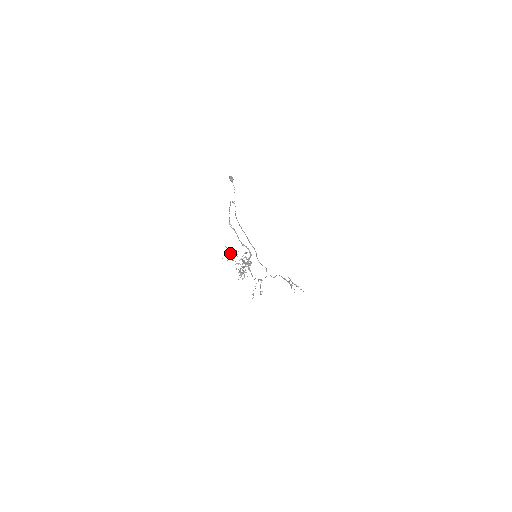
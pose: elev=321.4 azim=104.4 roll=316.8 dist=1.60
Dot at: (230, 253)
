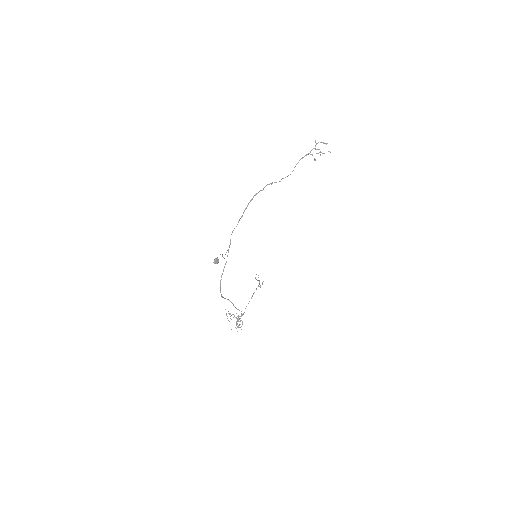
Dot at: occluded
